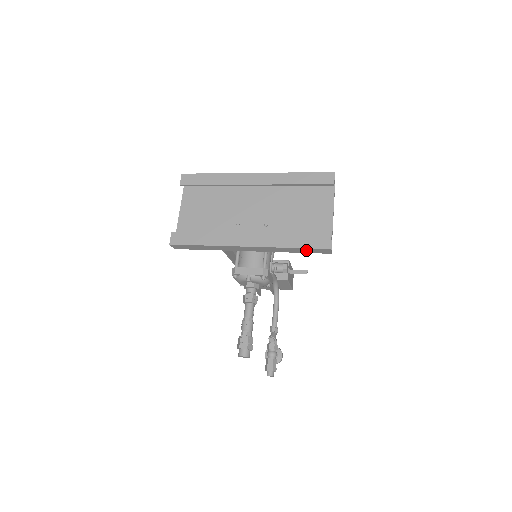
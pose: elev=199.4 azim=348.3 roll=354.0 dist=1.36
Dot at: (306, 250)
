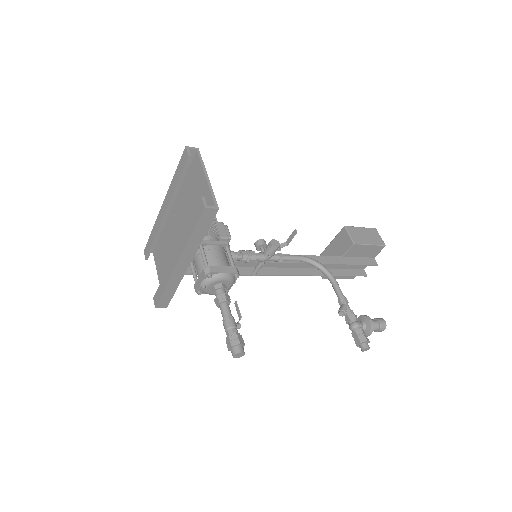
Dot at: (202, 226)
